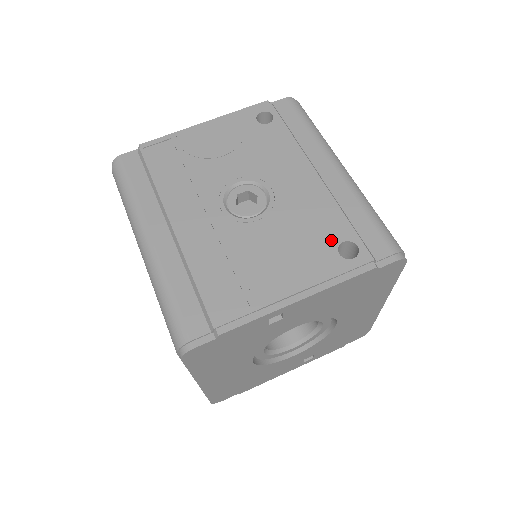
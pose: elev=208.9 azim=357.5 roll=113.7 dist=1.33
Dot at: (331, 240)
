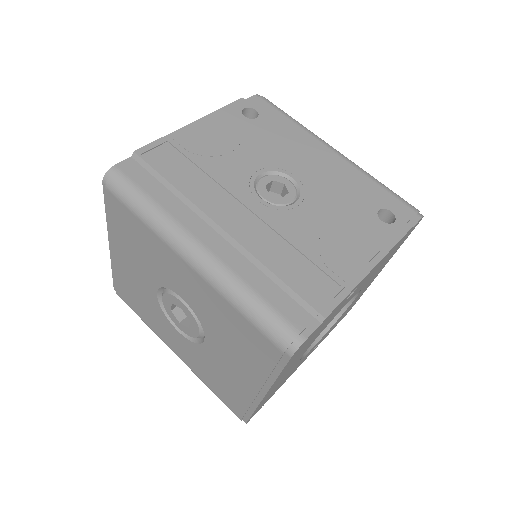
Dot at: (369, 211)
